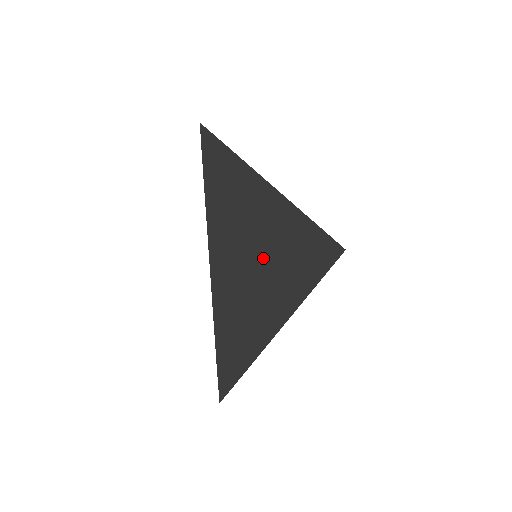
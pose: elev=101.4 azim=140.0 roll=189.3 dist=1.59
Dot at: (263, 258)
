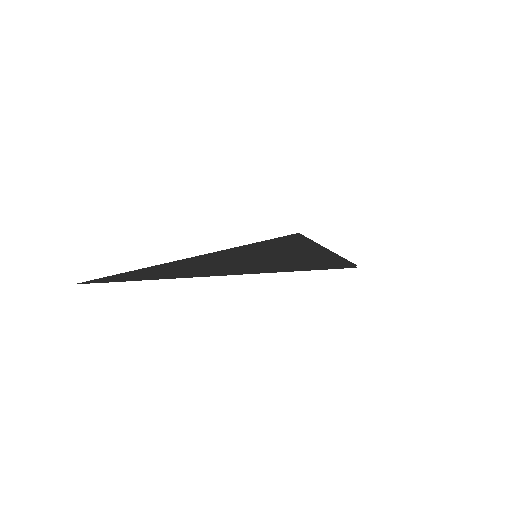
Dot at: (261, 256)
